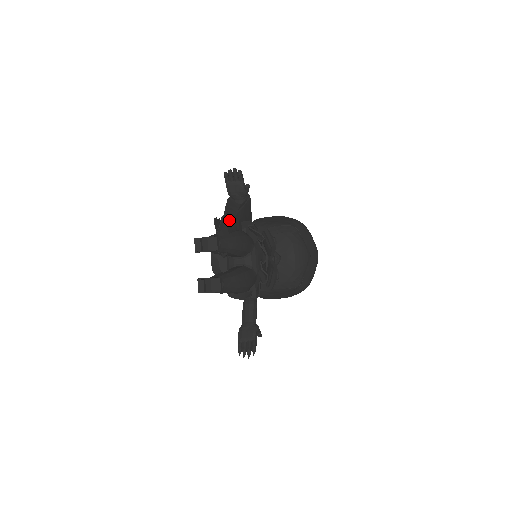
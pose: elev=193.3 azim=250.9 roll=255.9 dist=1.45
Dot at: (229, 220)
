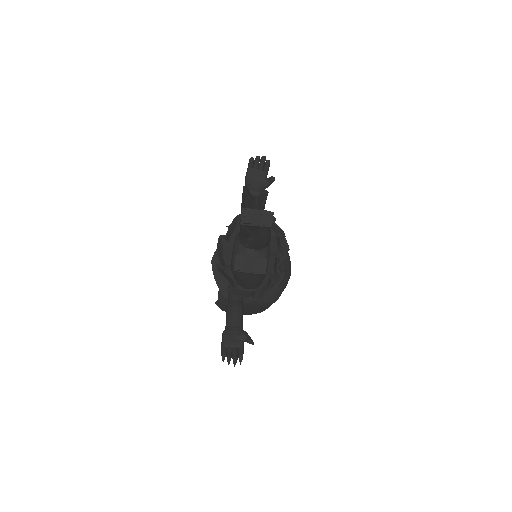
Dot at: occluded
